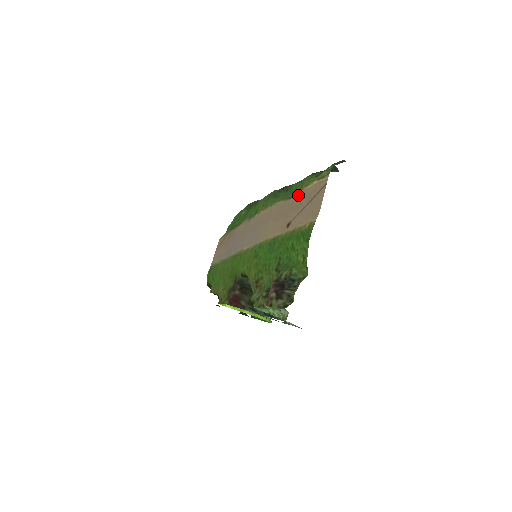
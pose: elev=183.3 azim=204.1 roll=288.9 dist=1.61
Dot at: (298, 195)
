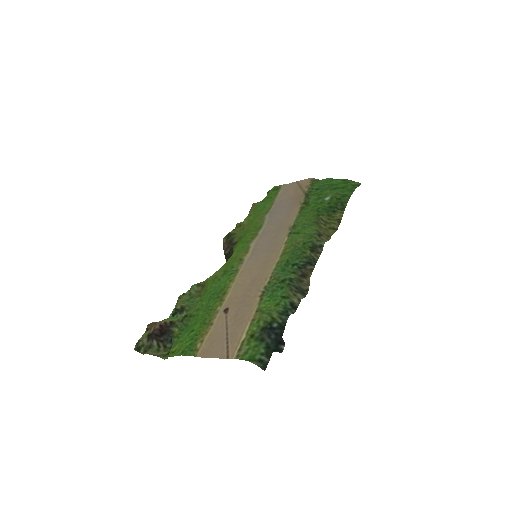
Dot at: (252, 311)
